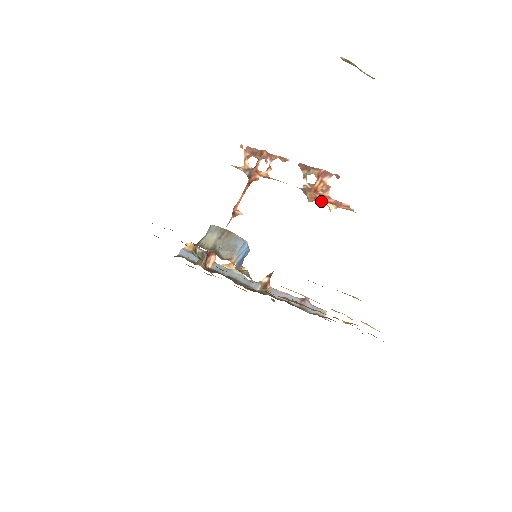
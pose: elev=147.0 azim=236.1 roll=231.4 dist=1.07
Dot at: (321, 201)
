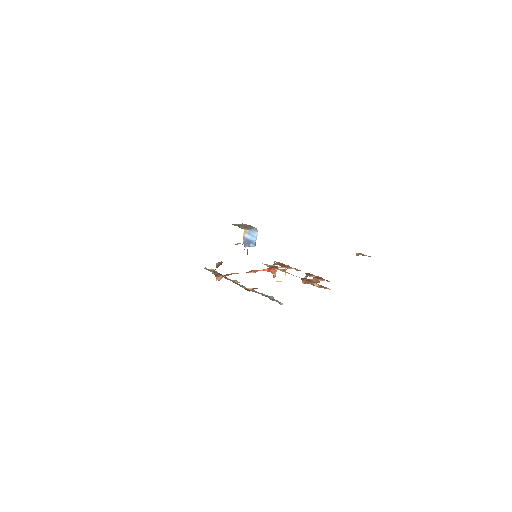
Dot at: (311, 282)
